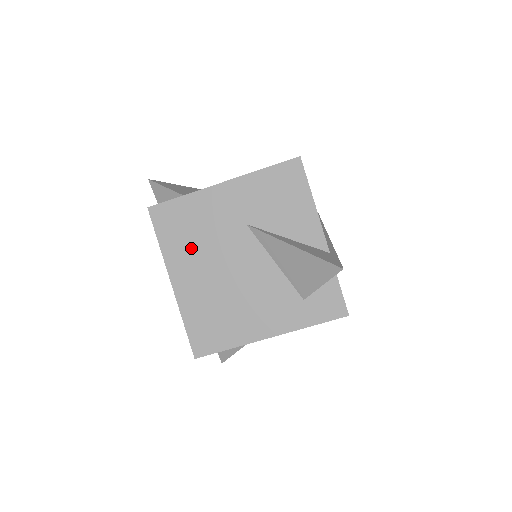
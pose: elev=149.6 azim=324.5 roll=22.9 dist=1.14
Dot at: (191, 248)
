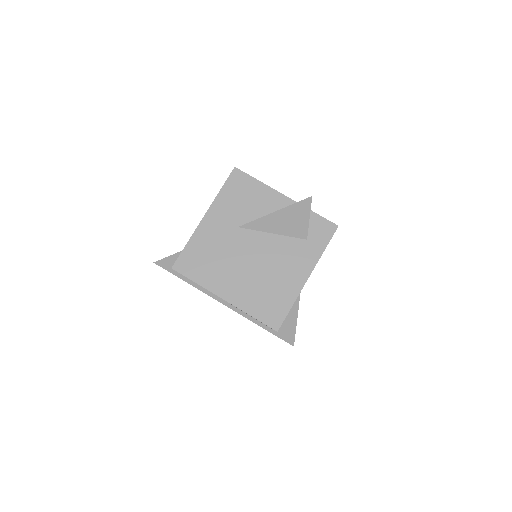
Dot at: (218, 268)
